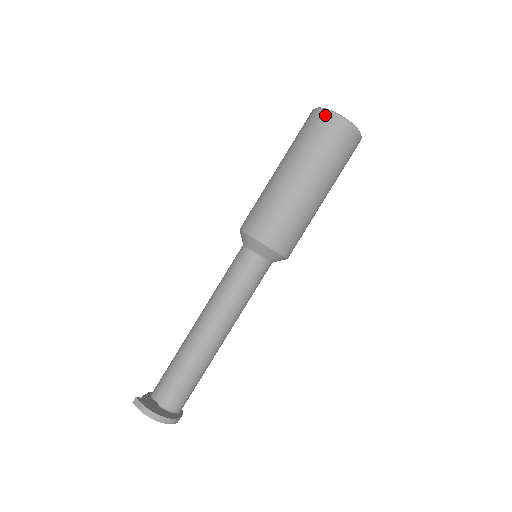
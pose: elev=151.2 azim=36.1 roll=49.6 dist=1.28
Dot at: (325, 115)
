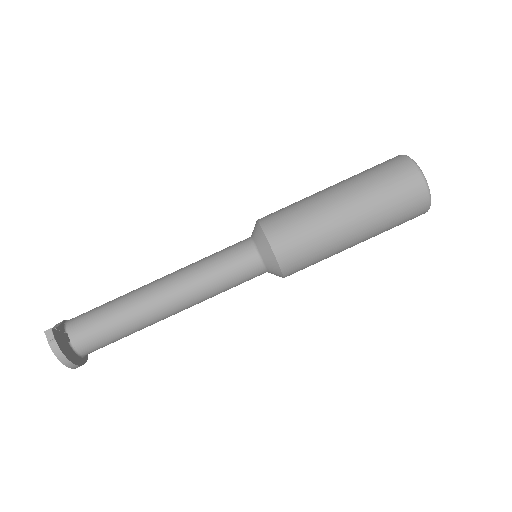
Dot at: (416, 176)
